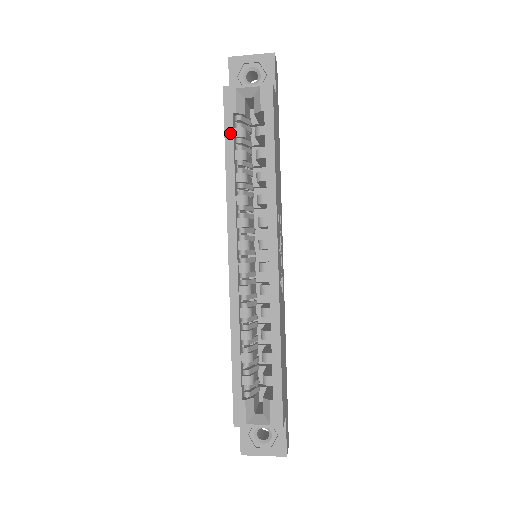
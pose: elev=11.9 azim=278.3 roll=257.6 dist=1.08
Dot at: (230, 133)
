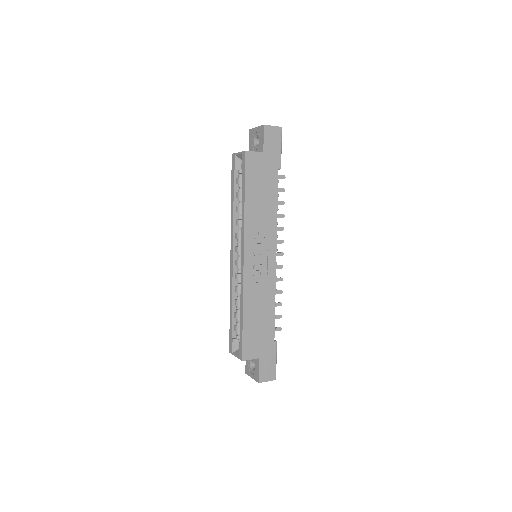
Dot at: (233, 182)
